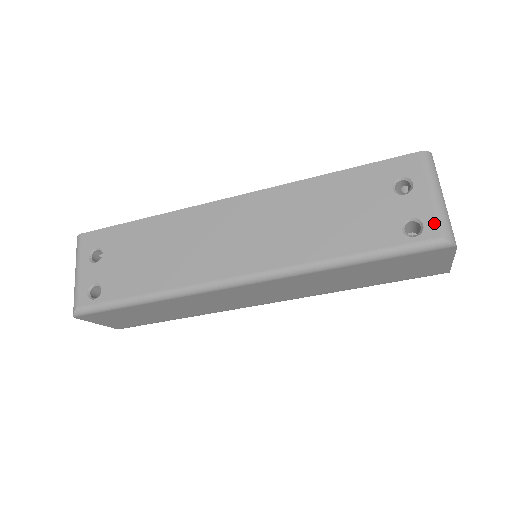
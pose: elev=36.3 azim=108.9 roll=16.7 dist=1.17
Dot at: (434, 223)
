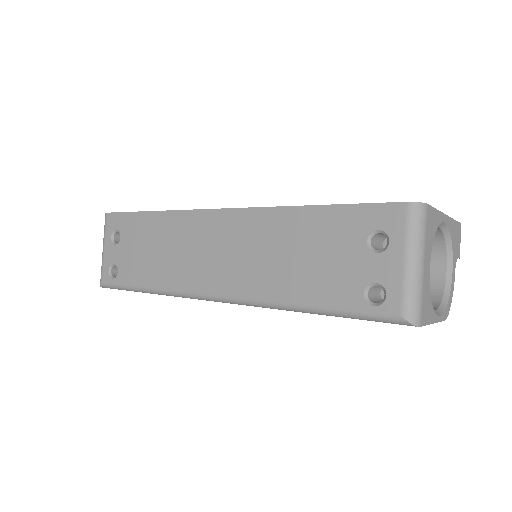
Dot at: (398, 296)
